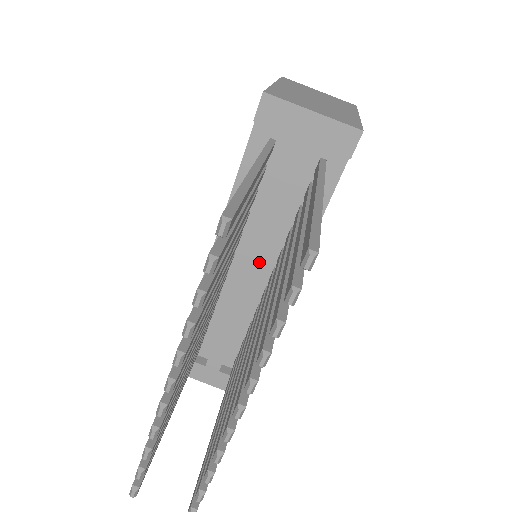
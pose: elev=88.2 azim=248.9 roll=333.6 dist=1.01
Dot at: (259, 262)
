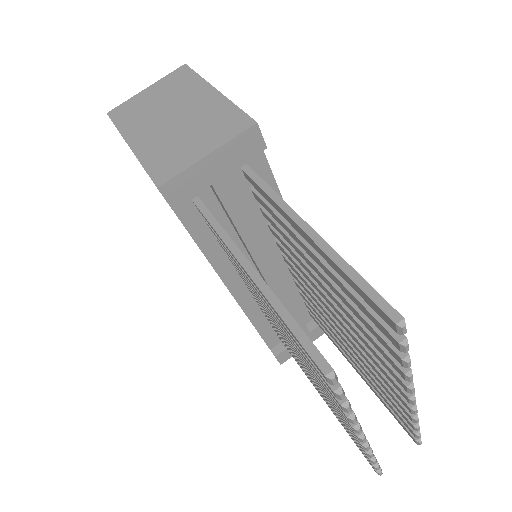
Dot at: (272, 266)
